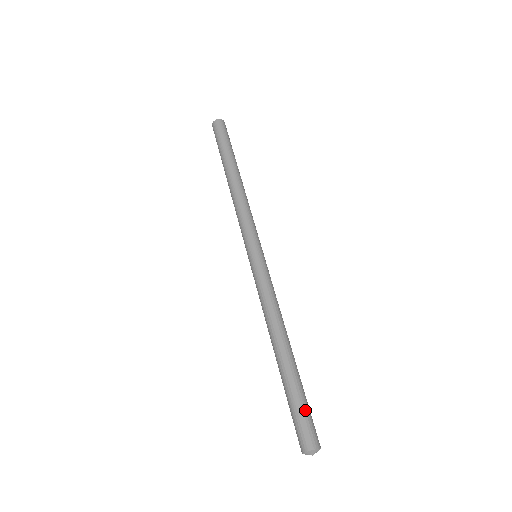
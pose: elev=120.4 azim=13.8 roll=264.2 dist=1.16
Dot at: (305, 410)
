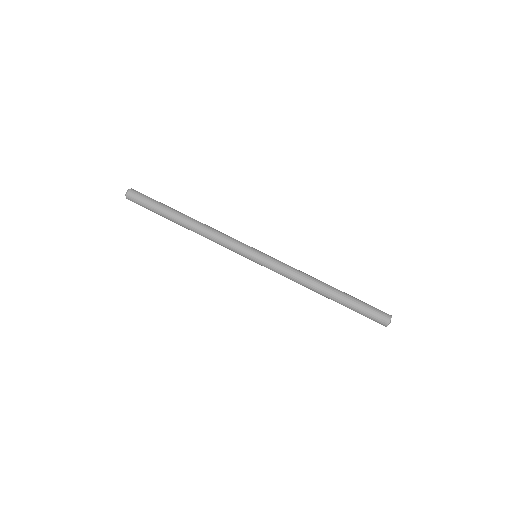
Dot at: (369, 305)
